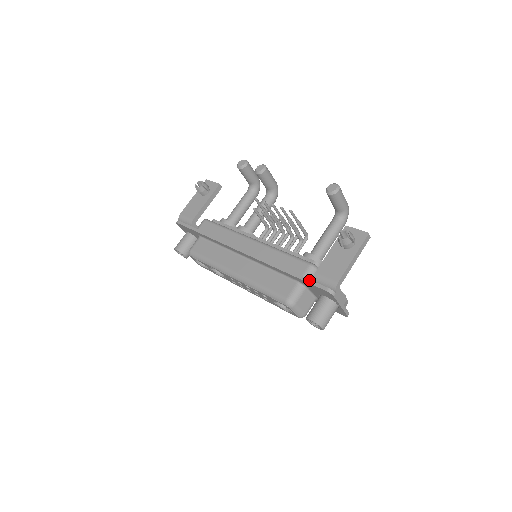
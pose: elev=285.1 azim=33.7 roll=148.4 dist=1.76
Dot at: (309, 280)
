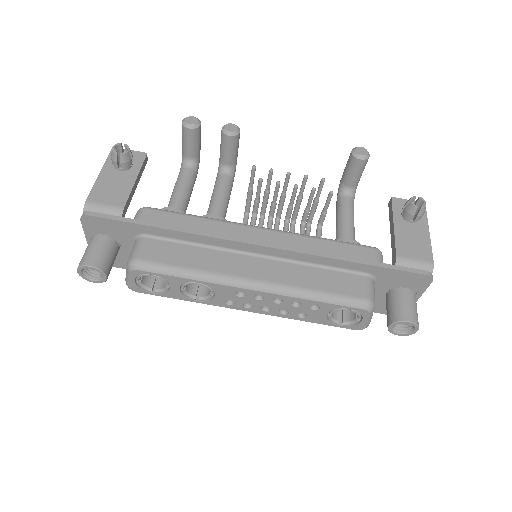
Dot at: (396, 266)
